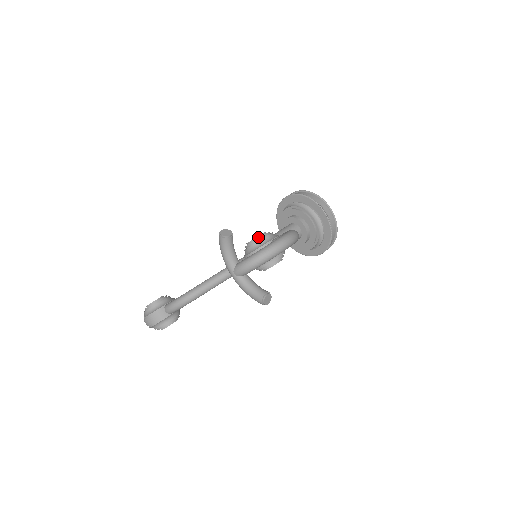
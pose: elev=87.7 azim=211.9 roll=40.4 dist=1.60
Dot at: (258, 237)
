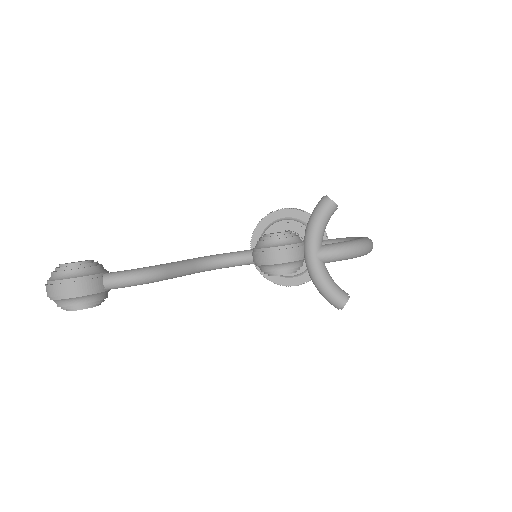
Dot at: (289, 232)
